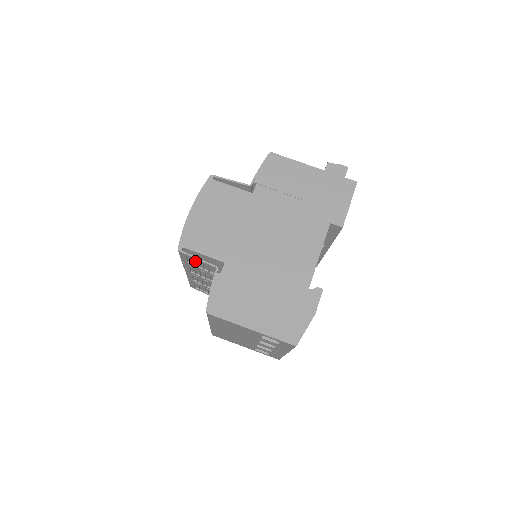
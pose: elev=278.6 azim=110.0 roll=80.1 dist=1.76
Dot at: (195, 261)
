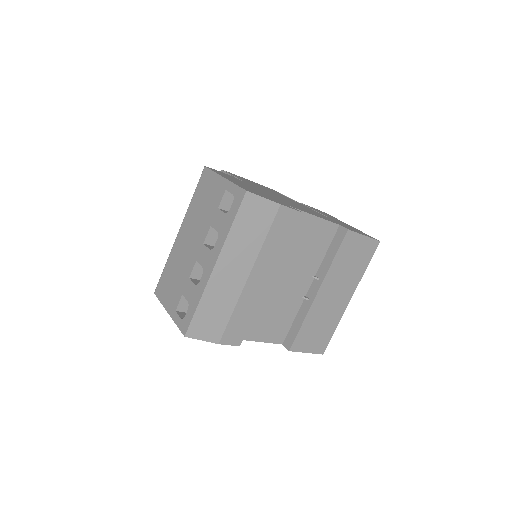
Dot at: occluded
